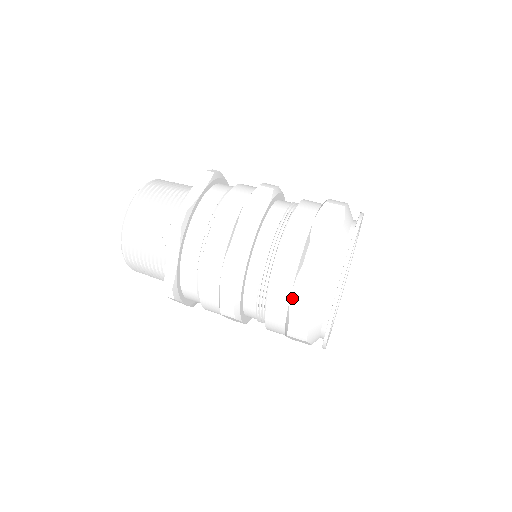
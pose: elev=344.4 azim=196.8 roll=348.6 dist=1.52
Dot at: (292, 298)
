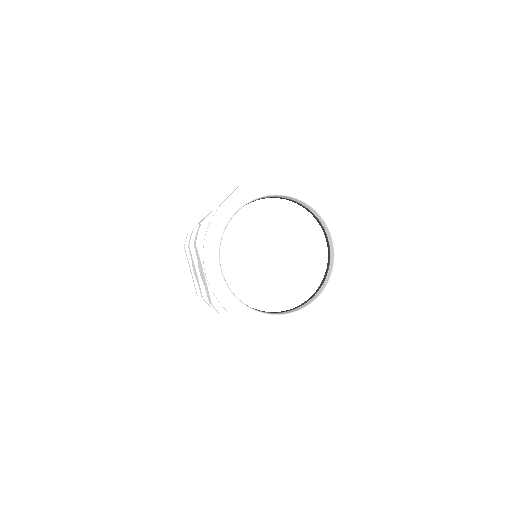
Dot at: (202, 278)
